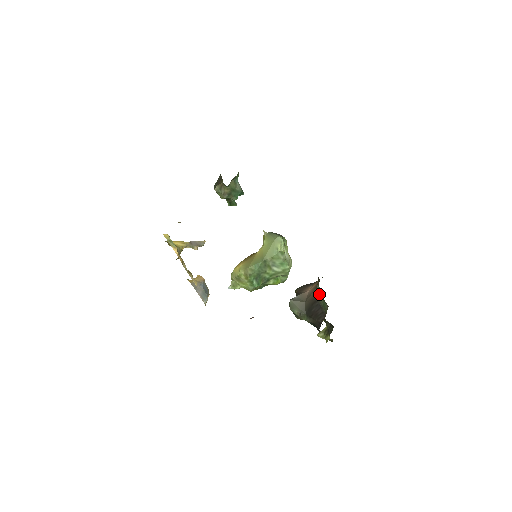
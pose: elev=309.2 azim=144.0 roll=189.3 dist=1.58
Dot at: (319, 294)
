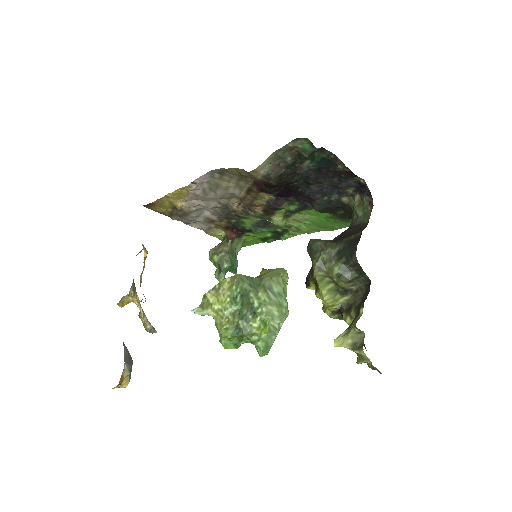
Dot at: (357, 208)
